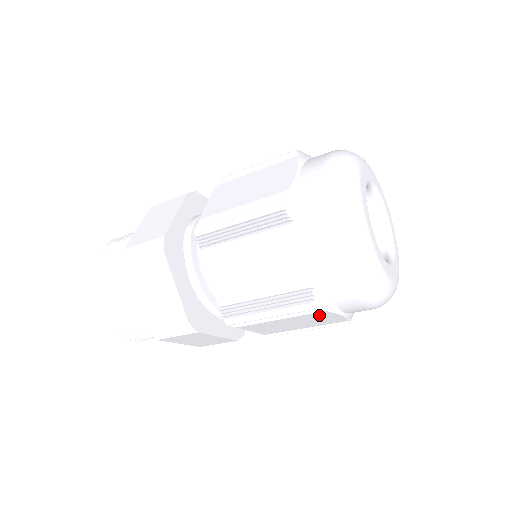
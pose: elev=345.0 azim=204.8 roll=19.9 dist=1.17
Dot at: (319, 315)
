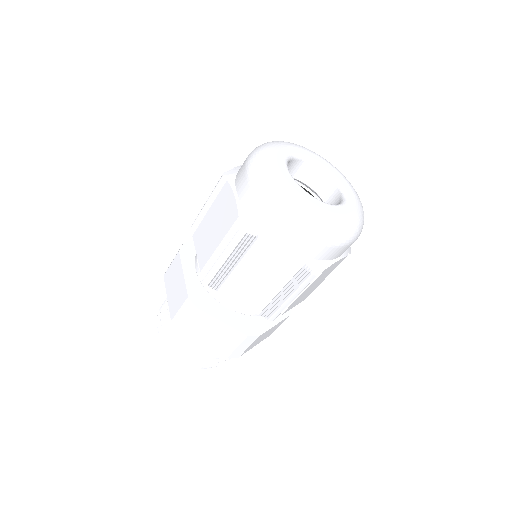
Dot at: (261, 251)
